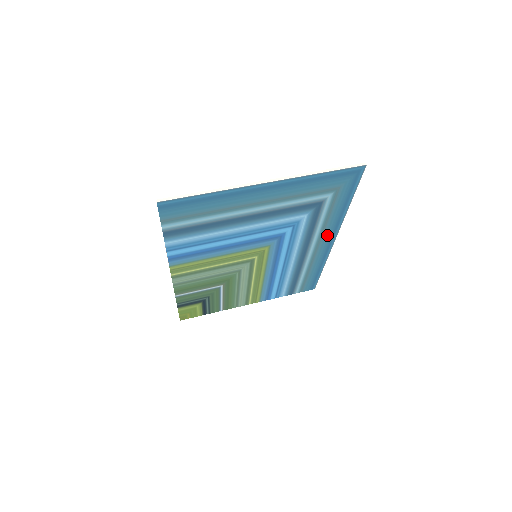
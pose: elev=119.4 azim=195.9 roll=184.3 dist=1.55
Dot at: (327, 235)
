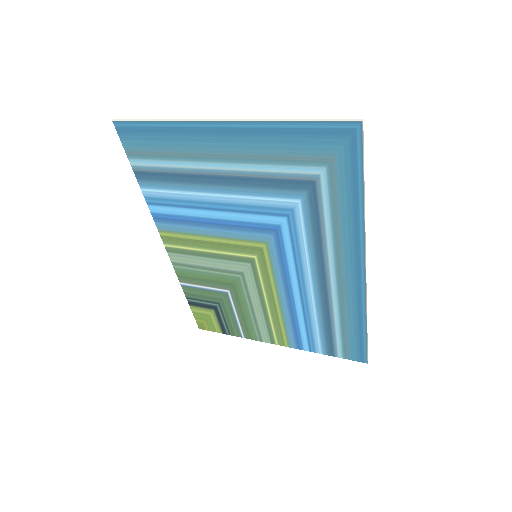
Dot at: (348, 255)
